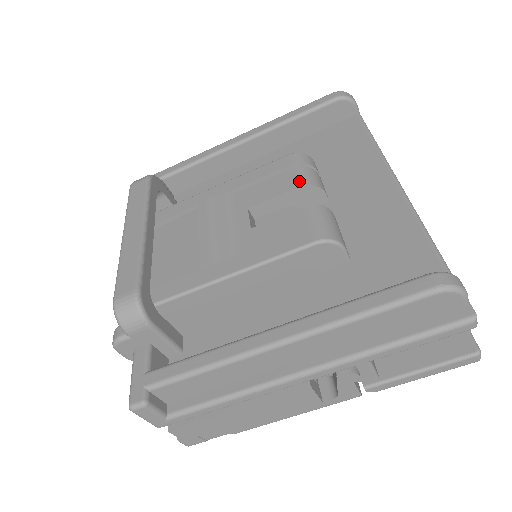
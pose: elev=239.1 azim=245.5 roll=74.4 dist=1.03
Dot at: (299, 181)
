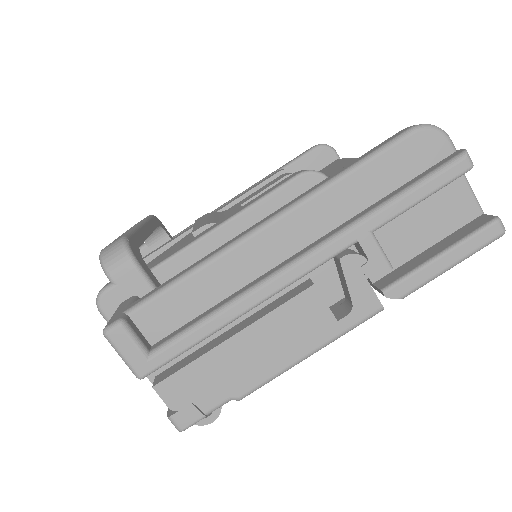
Dot at: (285, 175)
